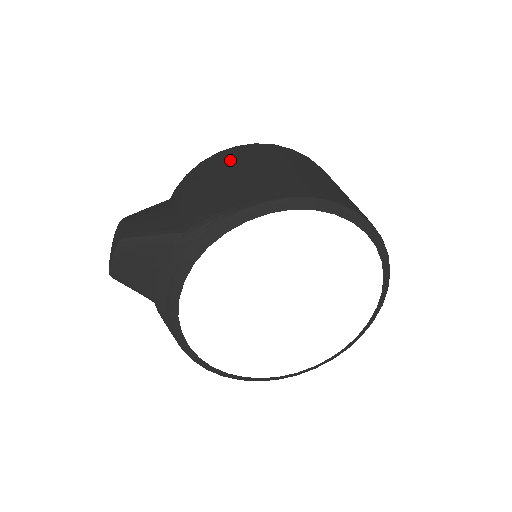
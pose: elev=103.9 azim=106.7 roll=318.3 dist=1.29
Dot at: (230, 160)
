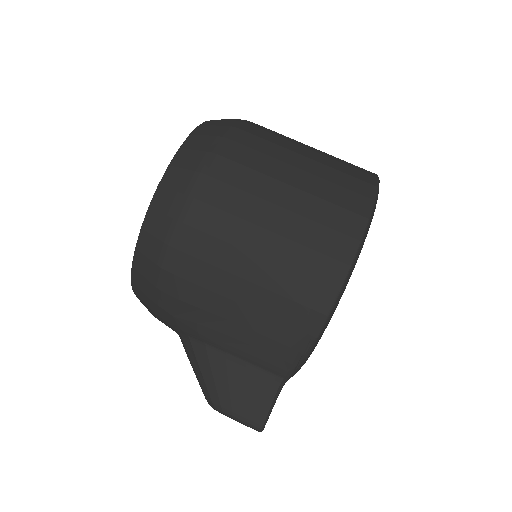
Dot at: (201, 277)
